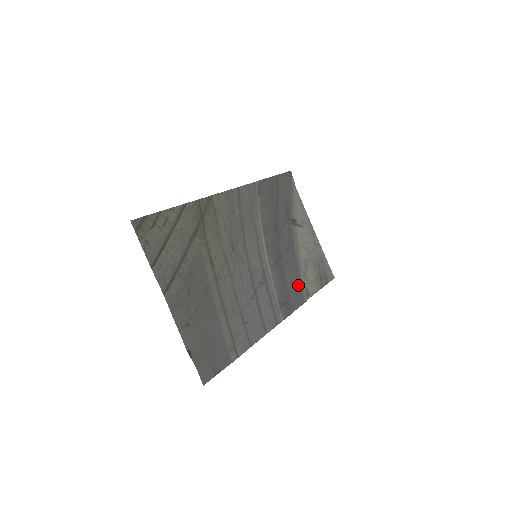
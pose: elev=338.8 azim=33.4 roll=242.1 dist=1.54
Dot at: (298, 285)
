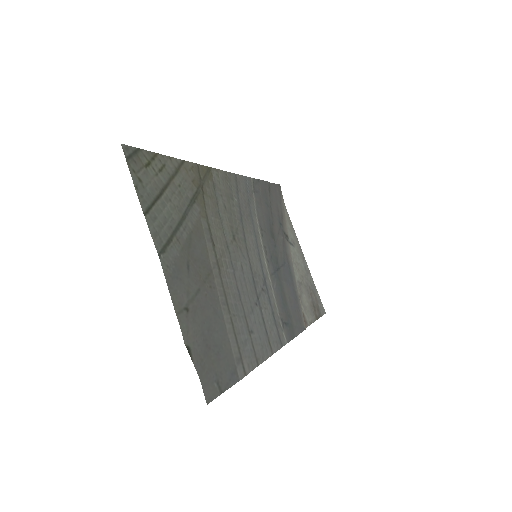
Dot at: (297, 307)
